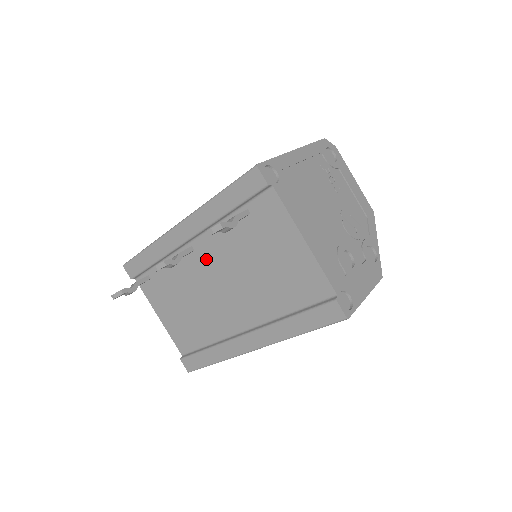
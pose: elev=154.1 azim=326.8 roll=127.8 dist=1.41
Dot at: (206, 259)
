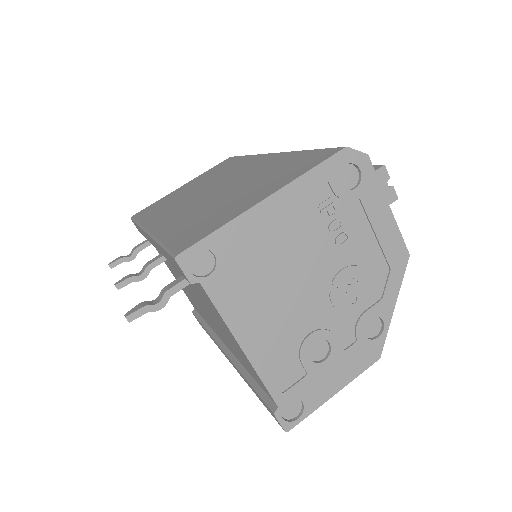
Dot at: (179, 273)
